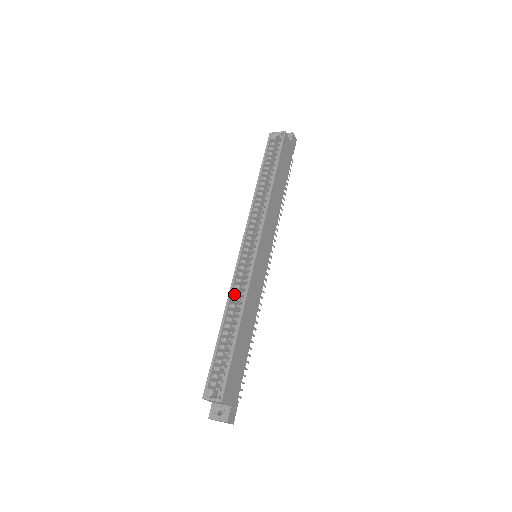
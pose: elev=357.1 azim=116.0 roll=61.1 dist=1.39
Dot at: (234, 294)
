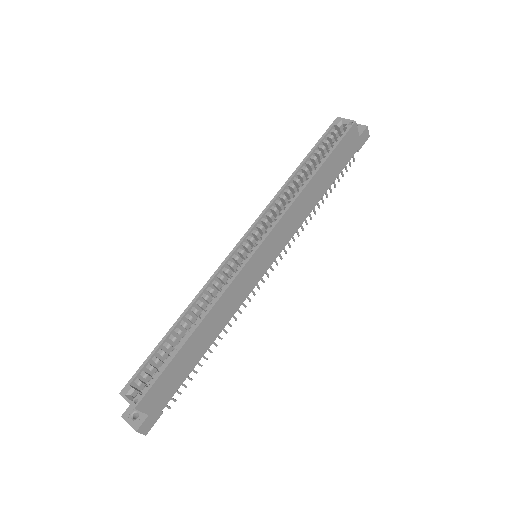
Dot at: (208, 290)
